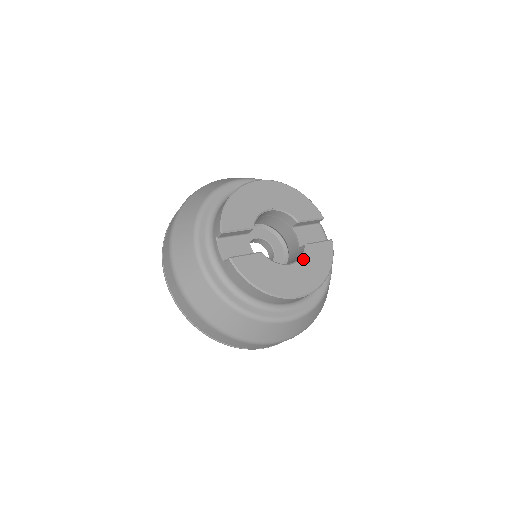
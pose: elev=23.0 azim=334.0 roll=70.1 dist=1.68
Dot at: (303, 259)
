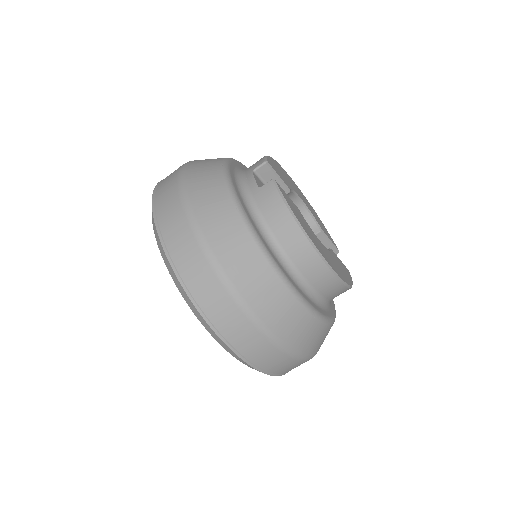
Dot at: (330, 253)
